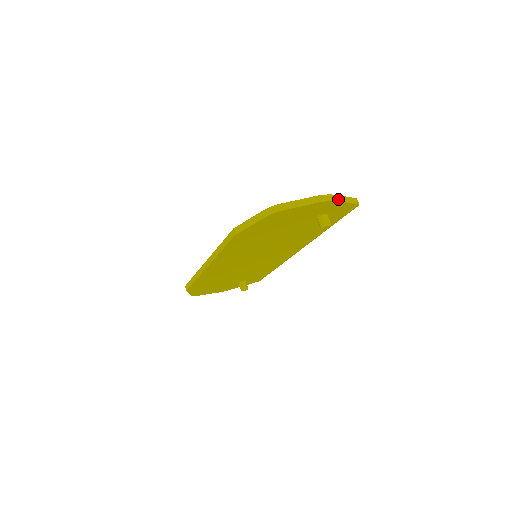
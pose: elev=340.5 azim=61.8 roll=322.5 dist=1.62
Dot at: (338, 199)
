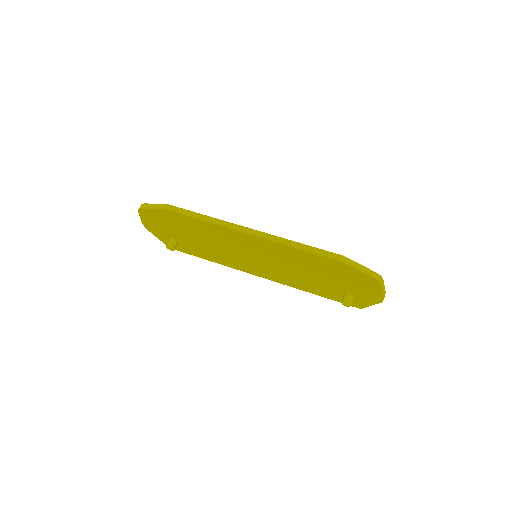
Dot at: occluded
